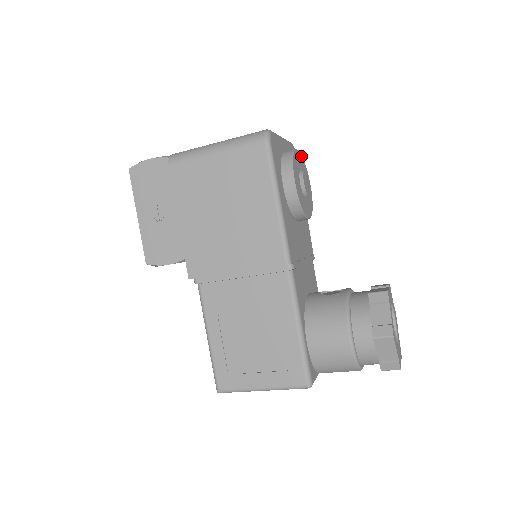
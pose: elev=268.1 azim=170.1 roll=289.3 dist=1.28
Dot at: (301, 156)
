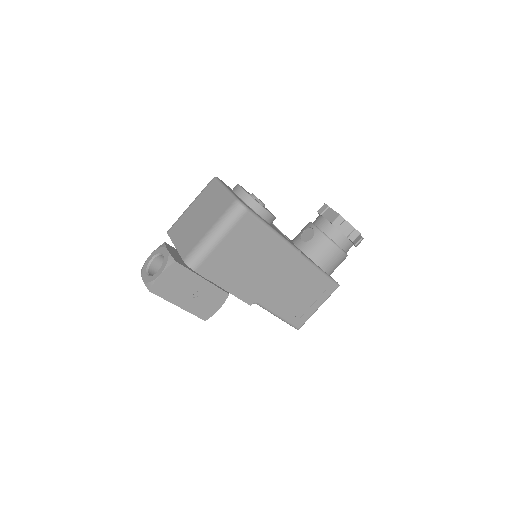
Dot at: occluded
